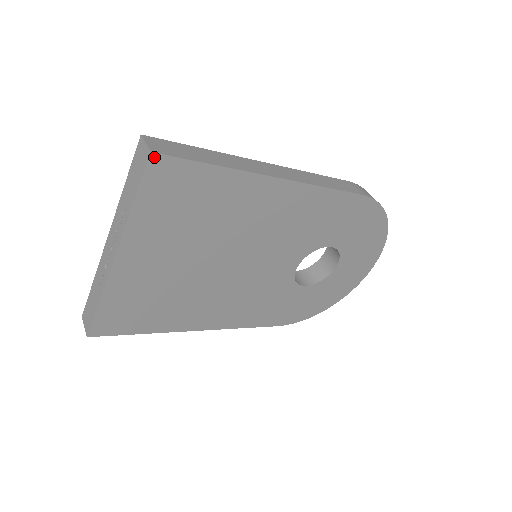
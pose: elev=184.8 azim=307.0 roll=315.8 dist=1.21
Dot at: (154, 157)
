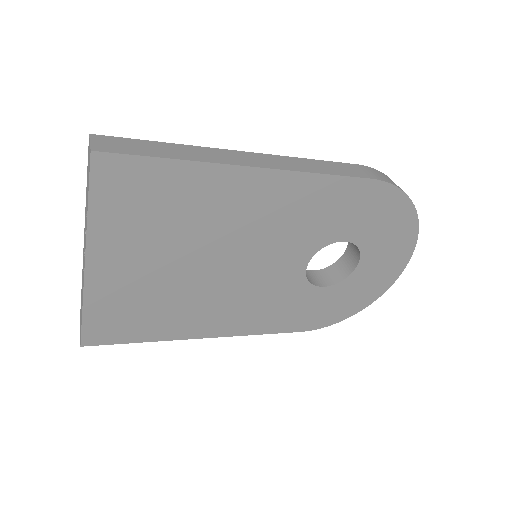
Dot at: (96, 156)
